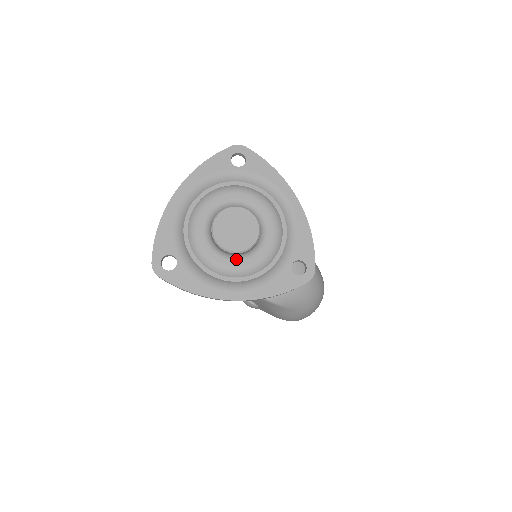
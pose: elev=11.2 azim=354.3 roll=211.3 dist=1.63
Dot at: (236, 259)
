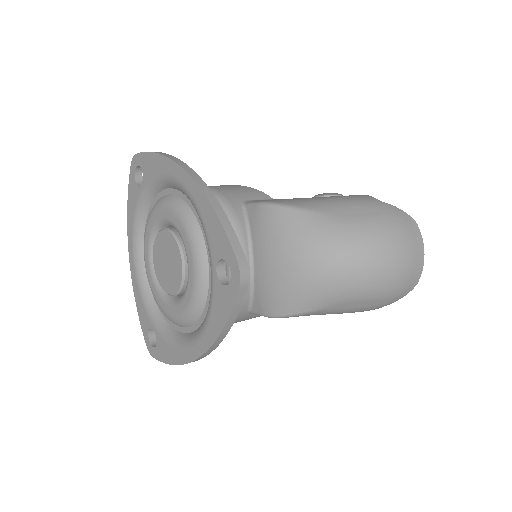
Dot at: (180, 301)
